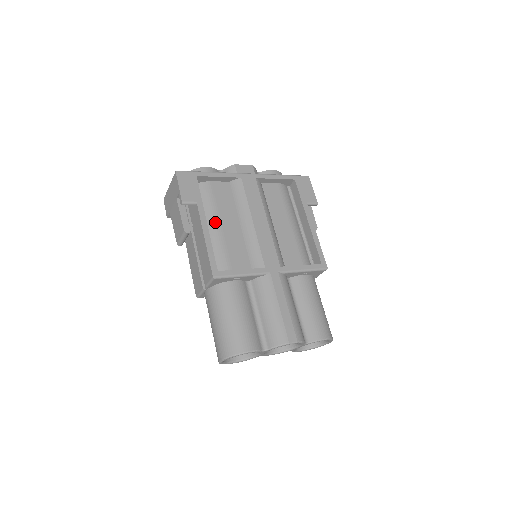
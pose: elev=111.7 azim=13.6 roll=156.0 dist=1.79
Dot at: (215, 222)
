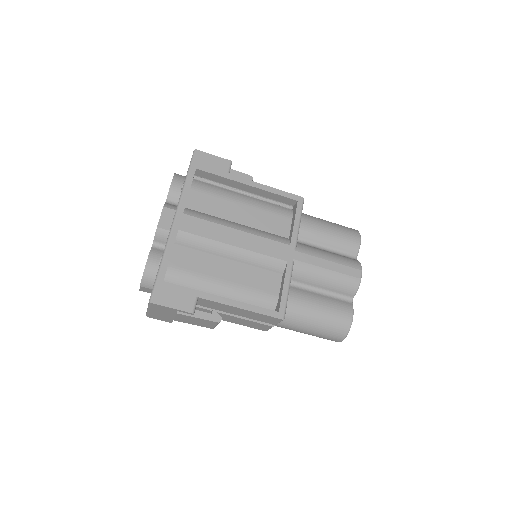
Dot at: (219, 285)
